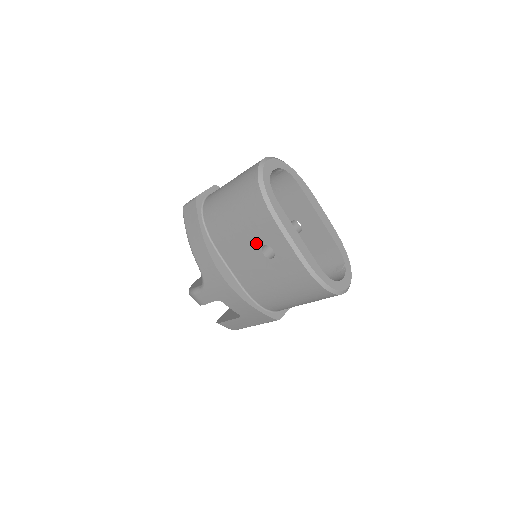
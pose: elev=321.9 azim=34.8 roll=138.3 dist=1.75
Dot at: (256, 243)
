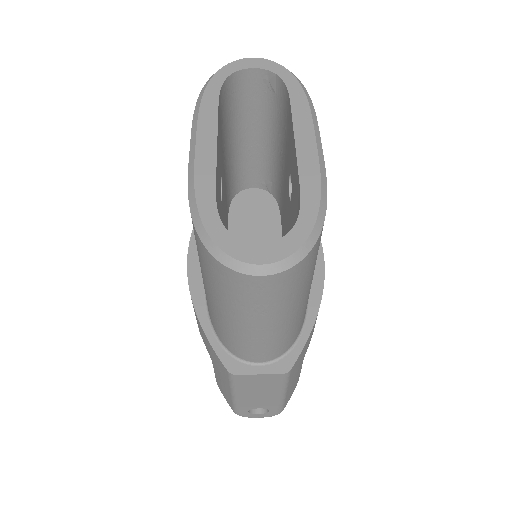
Dot at: occluded
